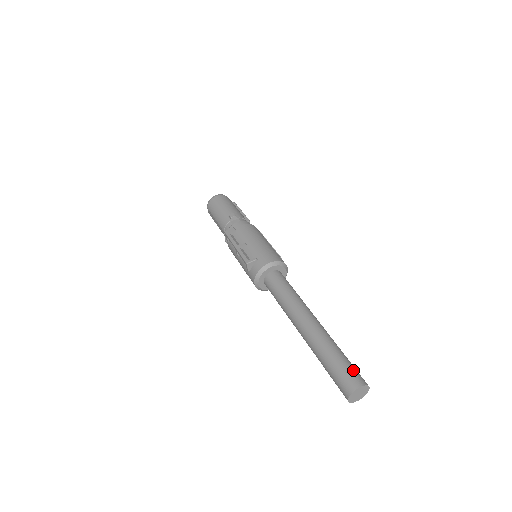
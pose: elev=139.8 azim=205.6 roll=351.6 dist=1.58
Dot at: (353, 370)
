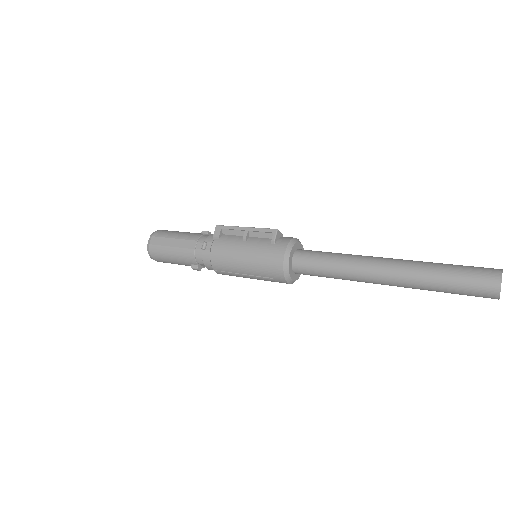
Dot at: occluded
